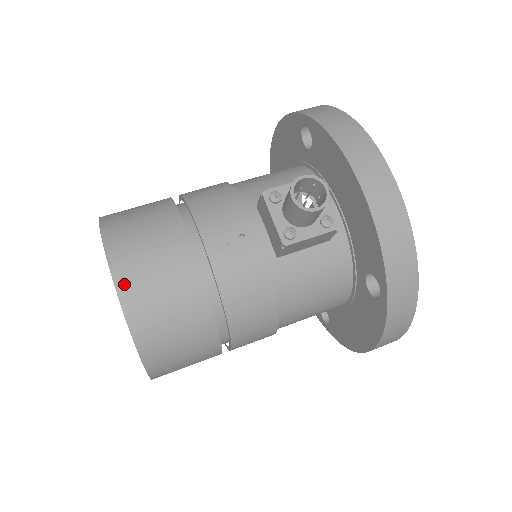
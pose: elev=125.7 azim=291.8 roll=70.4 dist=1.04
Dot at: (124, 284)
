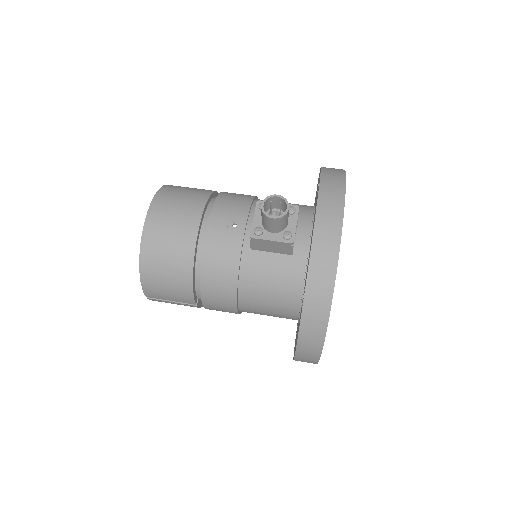
Dot at: (151, 220)
